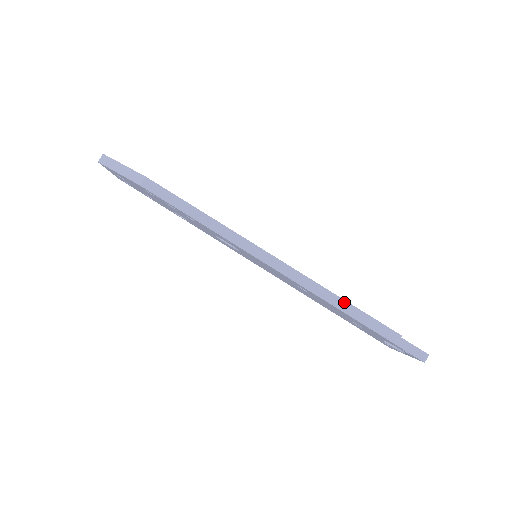
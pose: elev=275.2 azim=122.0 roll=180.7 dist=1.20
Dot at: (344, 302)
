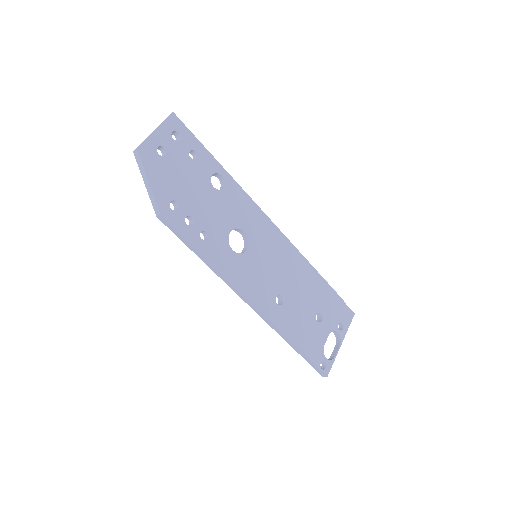
Dot at: (285, 337)
